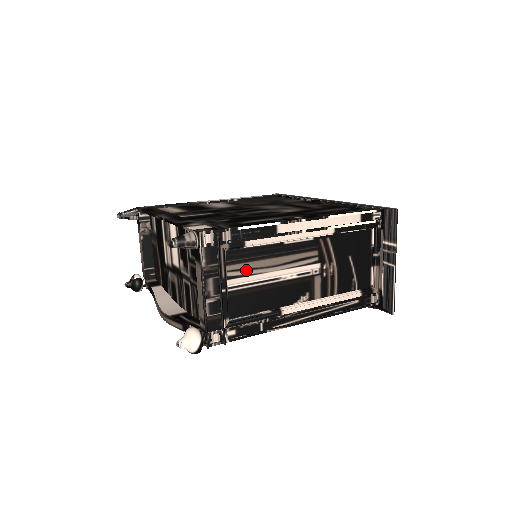
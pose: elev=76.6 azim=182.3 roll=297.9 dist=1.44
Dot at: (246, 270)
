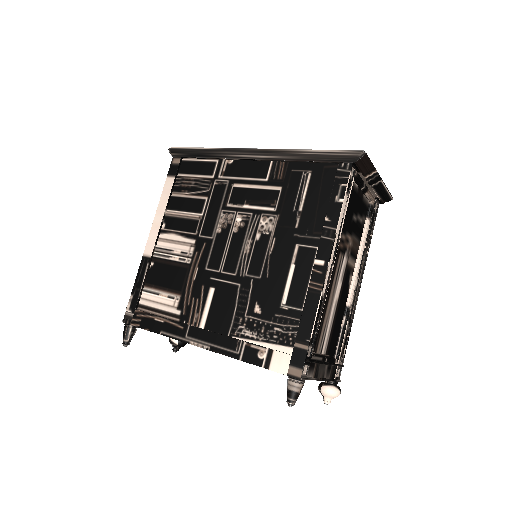
Dot at: (324, 333)
